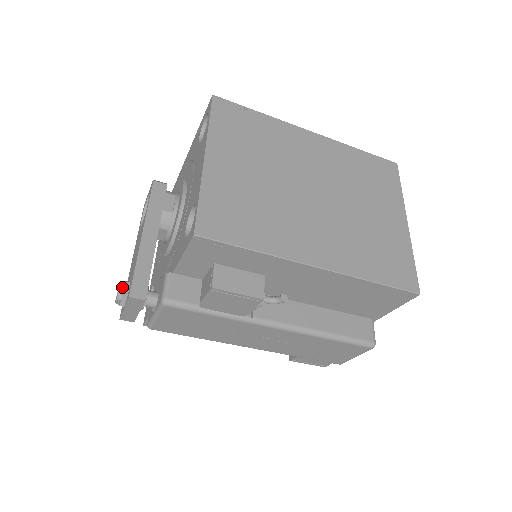
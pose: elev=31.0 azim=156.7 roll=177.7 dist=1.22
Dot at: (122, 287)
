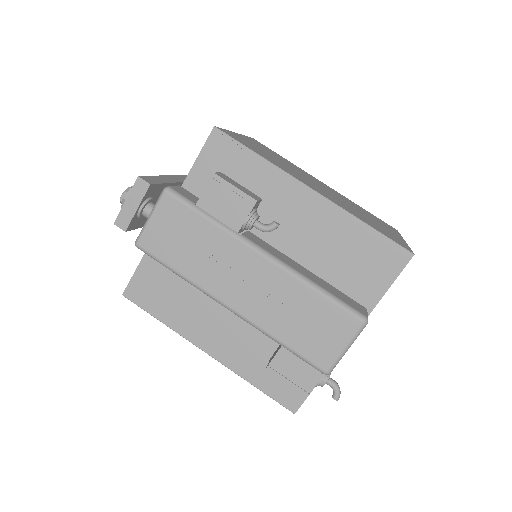
Dot at: occluded
